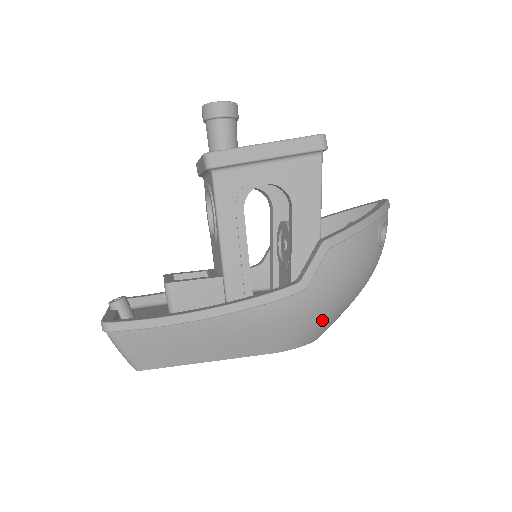
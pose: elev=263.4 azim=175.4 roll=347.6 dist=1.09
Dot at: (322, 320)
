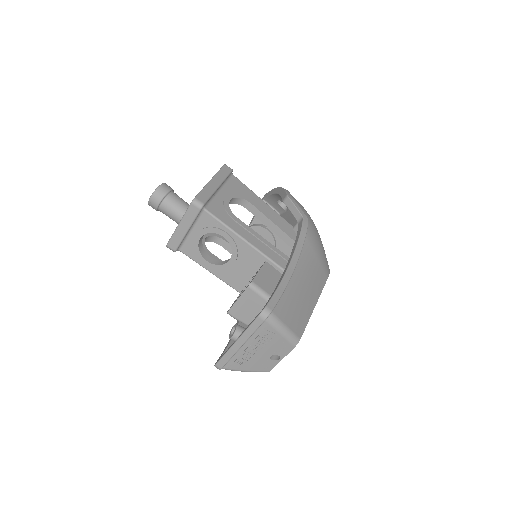
Dot at: occluded
